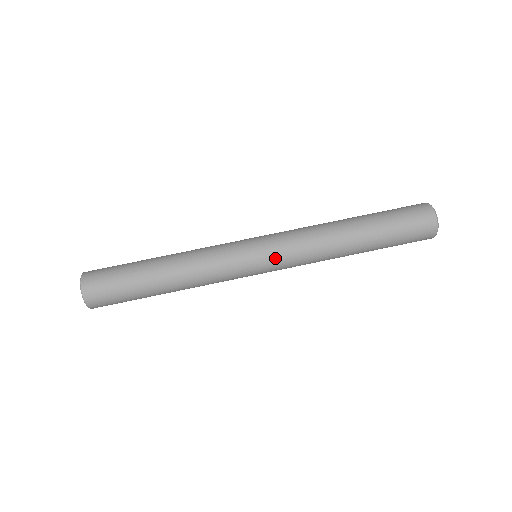
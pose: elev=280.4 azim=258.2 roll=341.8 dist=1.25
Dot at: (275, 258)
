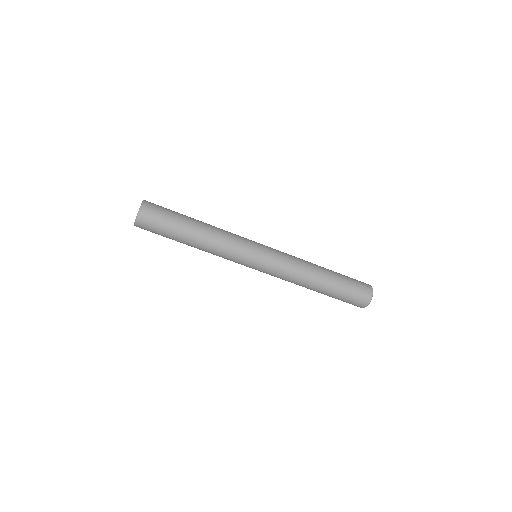
Dot at: occluded
